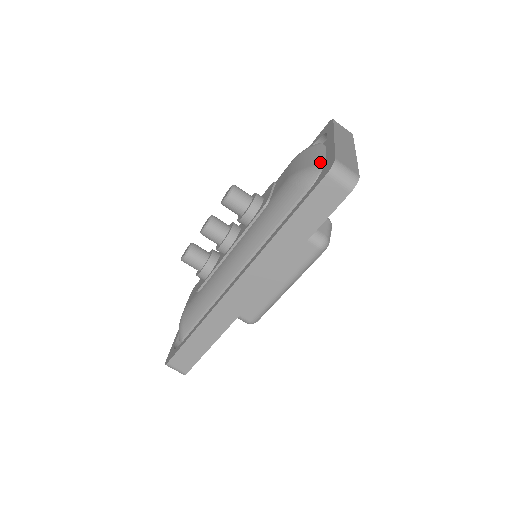
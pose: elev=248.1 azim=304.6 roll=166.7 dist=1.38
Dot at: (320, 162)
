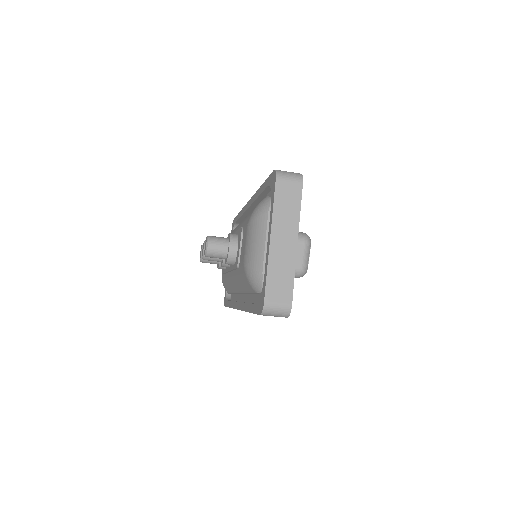
Dot at: (263, 265)
